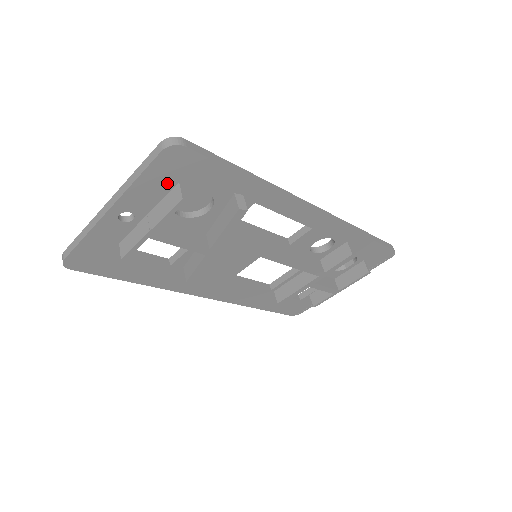
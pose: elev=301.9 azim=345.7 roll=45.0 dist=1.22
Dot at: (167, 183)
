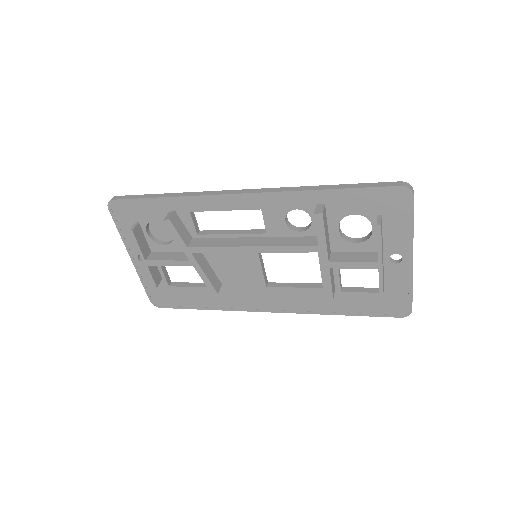
Dot at: occluded
